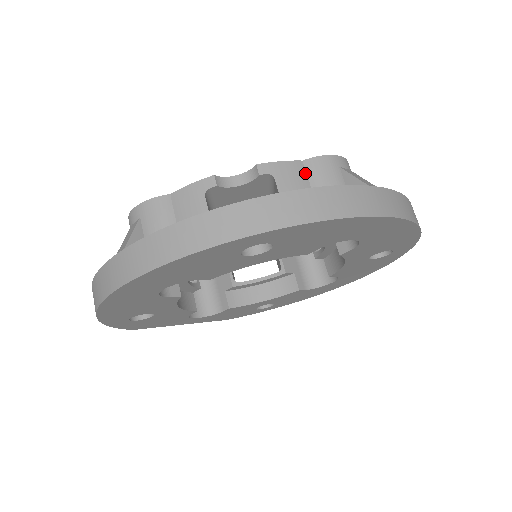
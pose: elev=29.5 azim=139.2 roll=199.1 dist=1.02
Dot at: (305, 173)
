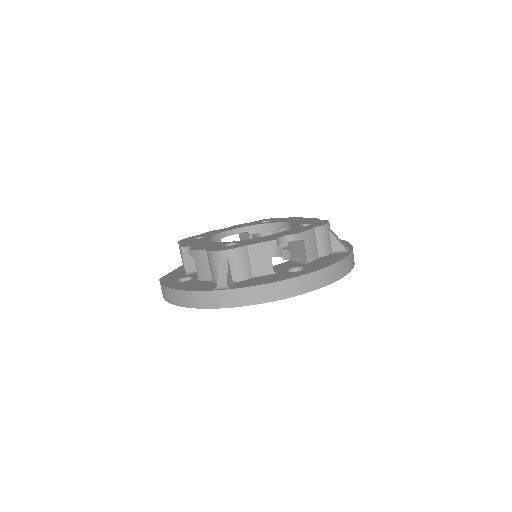
Dot at: (315, 235)
